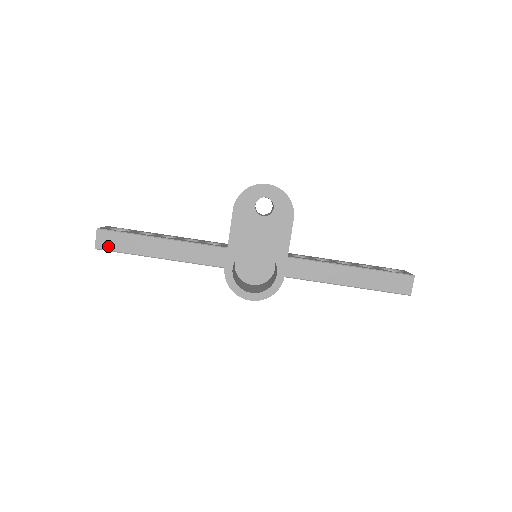
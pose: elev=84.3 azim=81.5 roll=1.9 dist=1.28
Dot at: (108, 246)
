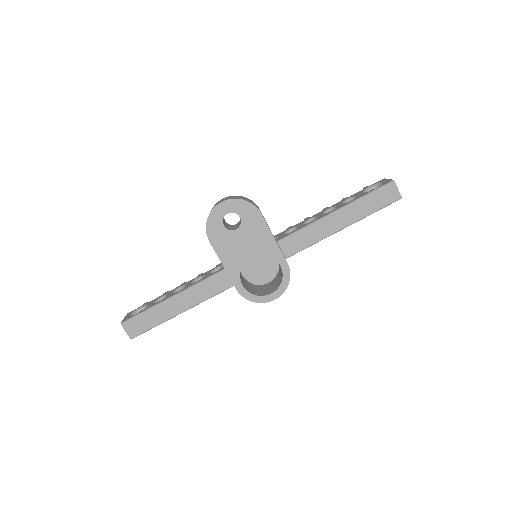
Dot at: (139, 330)
